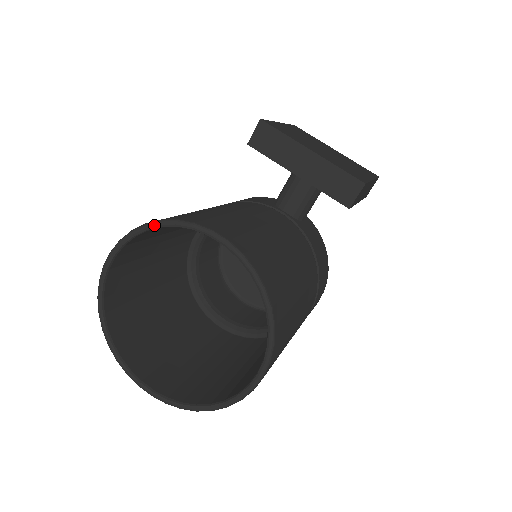
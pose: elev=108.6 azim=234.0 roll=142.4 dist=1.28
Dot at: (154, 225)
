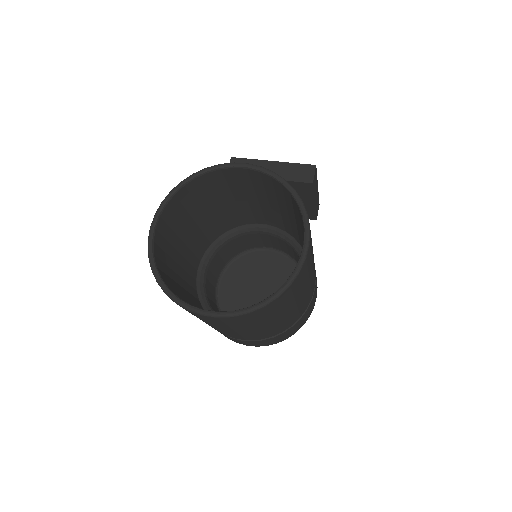
Dot at: (189, 178)
